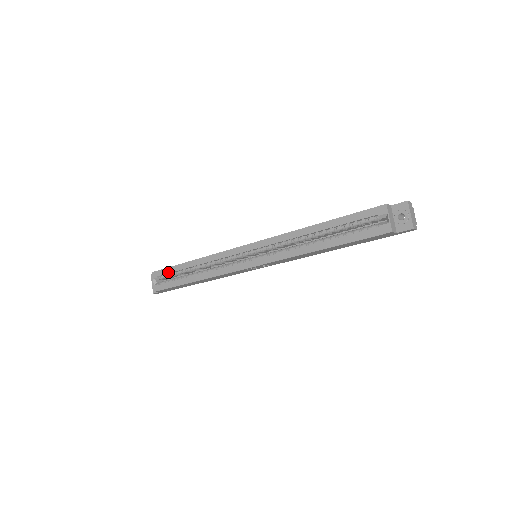
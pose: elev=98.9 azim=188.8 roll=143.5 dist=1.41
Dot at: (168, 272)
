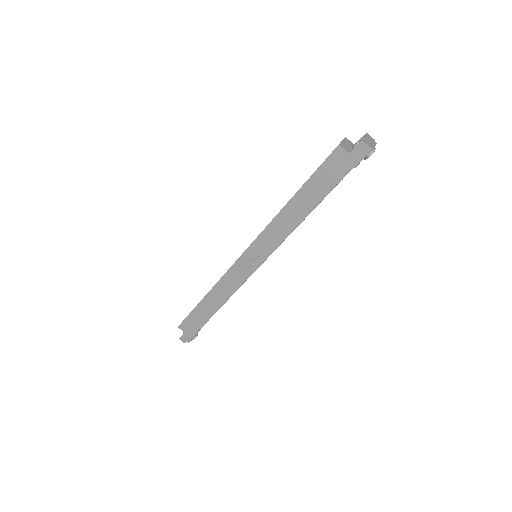
Dot at: occluded
